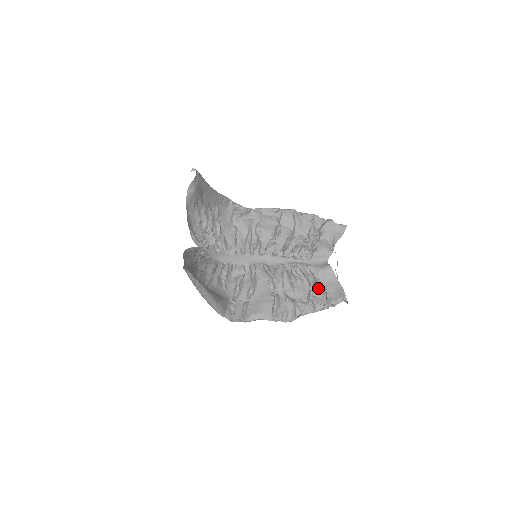
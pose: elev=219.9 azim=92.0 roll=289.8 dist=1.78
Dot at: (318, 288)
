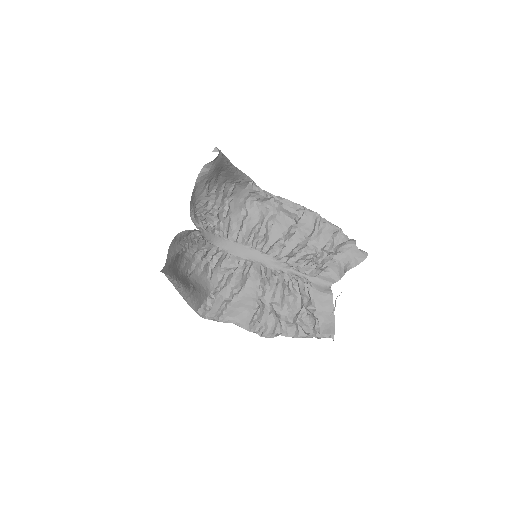
Dot at: (309, 312)
